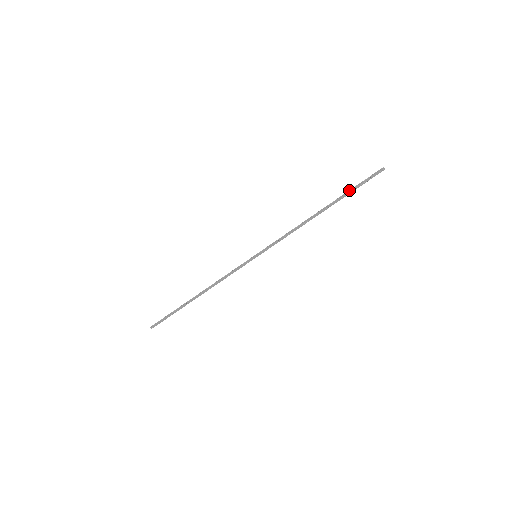
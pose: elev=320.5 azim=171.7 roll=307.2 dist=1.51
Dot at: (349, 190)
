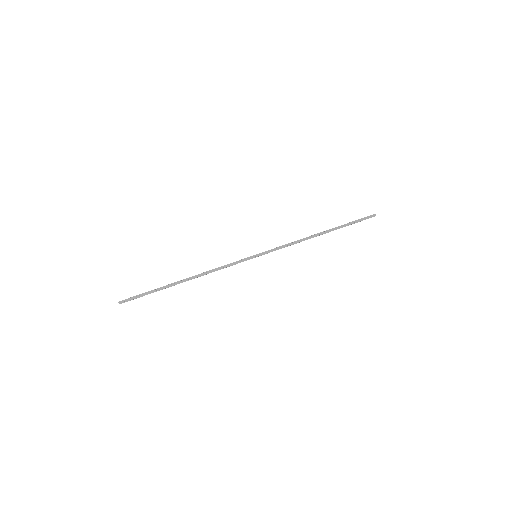
Dot at: (347, 223)
